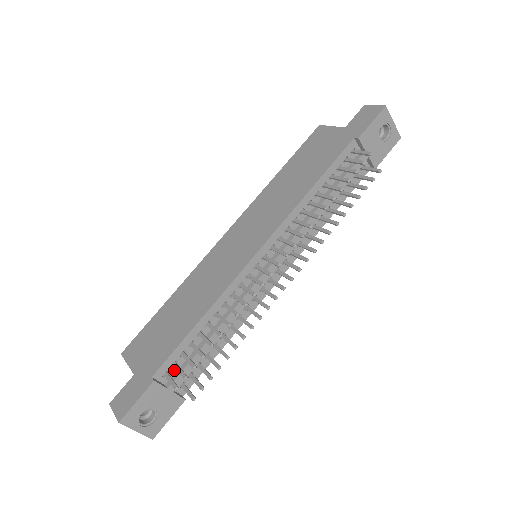
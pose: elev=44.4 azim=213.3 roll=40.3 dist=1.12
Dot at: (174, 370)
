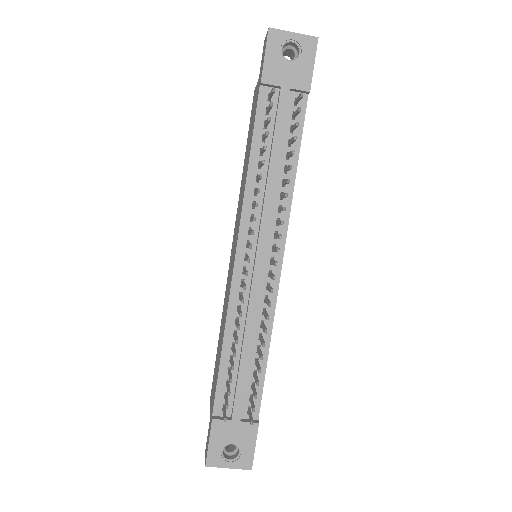
Dot at: (230, 401)
